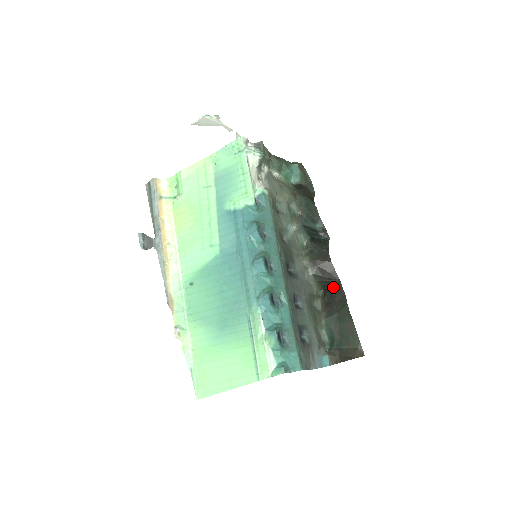
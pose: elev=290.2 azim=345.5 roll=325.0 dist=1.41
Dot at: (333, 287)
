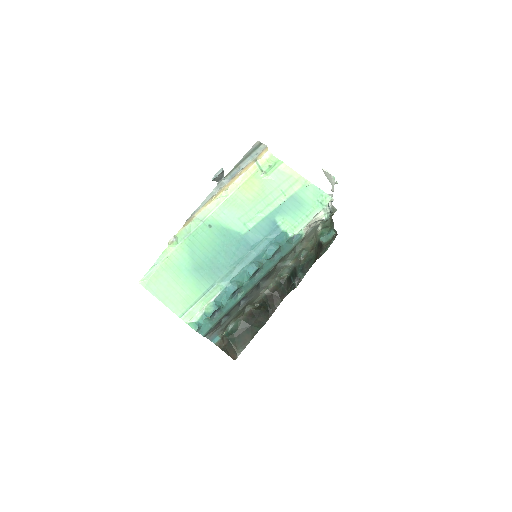
Dot at: (266, 311)
